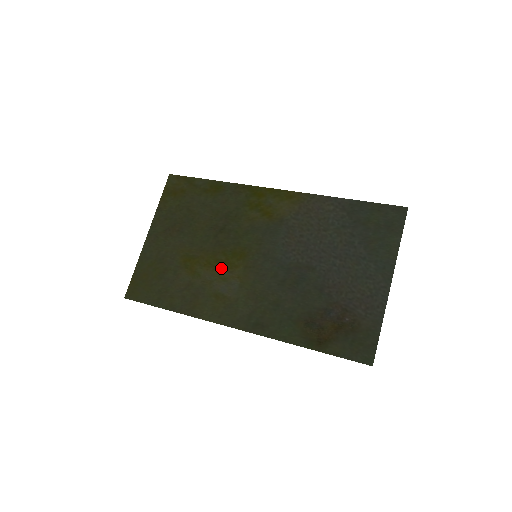
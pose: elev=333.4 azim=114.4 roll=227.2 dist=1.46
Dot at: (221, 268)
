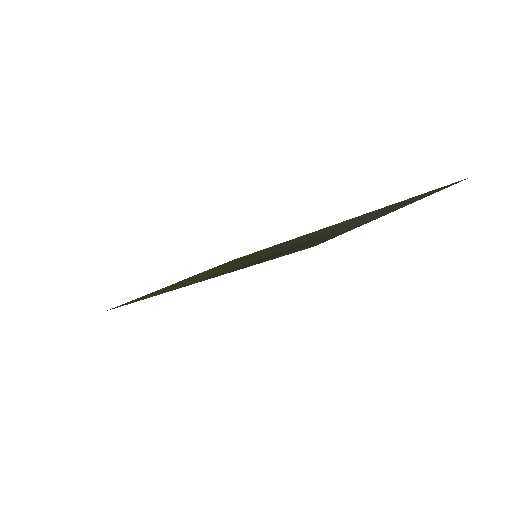
Dot at: occluded
